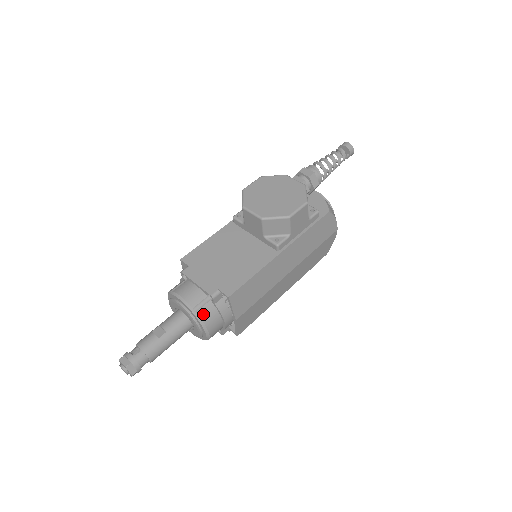
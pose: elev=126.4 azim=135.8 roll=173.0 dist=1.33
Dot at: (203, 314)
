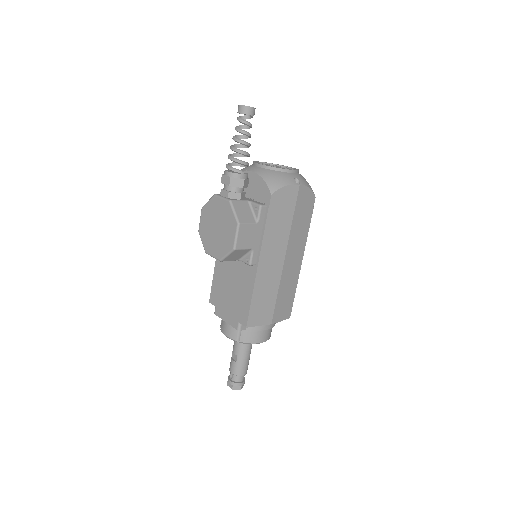
Dot at: (245, 339)
